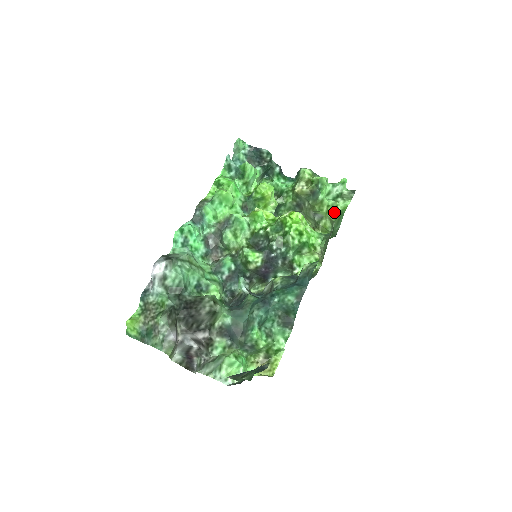
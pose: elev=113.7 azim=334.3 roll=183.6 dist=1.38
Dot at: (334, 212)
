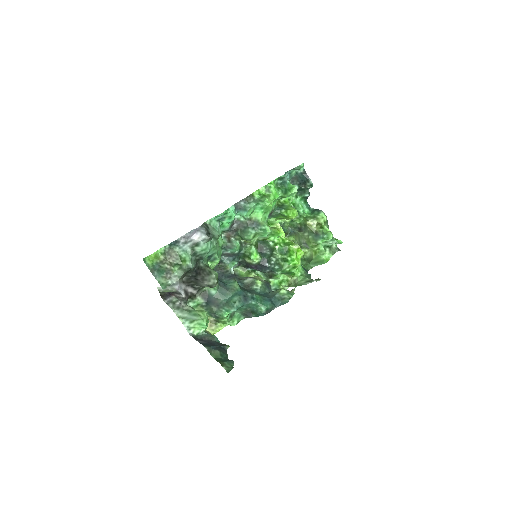
Dot at: (319, 255)
